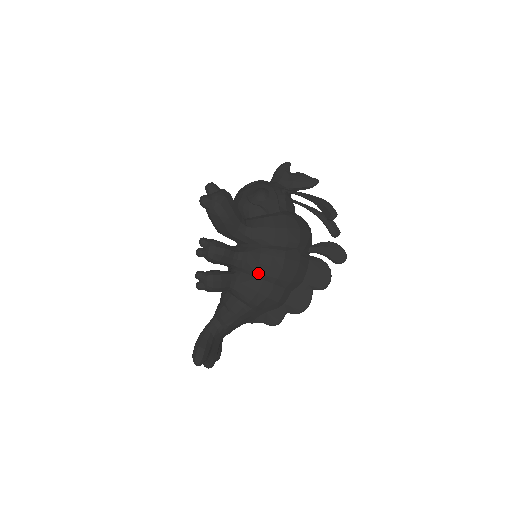
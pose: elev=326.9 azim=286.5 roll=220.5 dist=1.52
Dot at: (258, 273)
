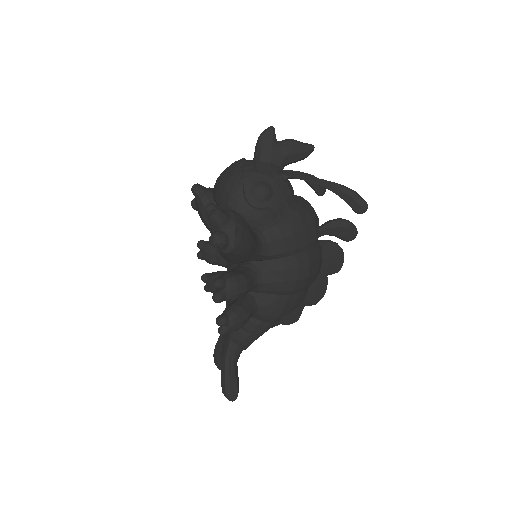
Dot at: (284, 291)
